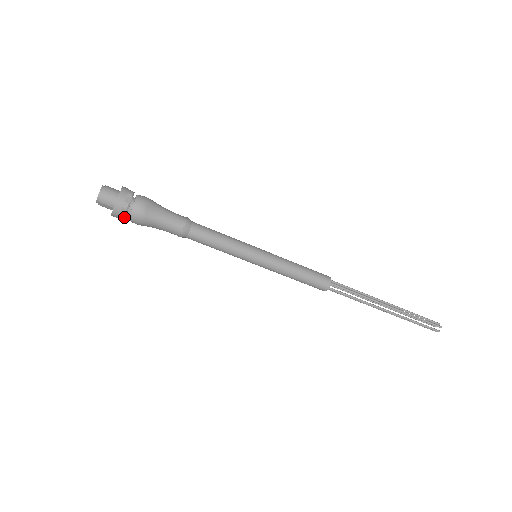
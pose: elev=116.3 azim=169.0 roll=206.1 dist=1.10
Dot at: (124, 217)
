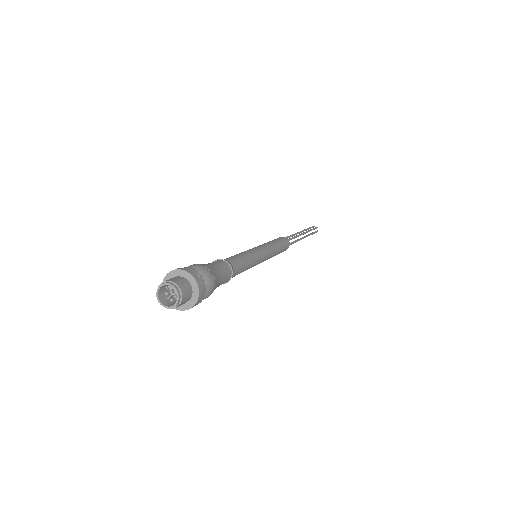
Dot at: (201, 300)
